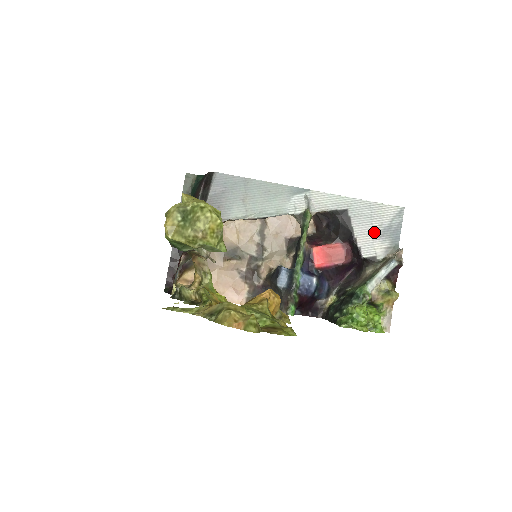
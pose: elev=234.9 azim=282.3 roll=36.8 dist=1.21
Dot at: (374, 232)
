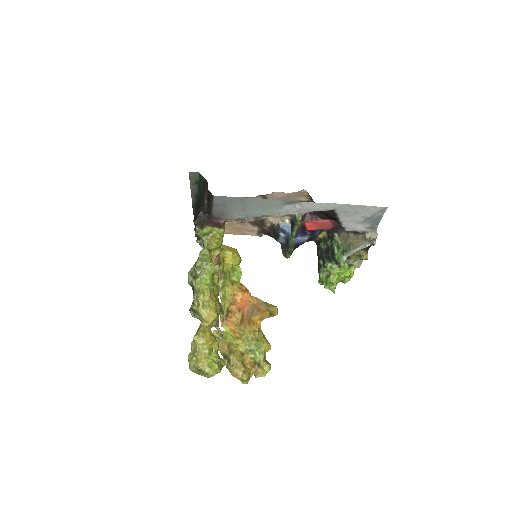
Dot at: (357, 220)
